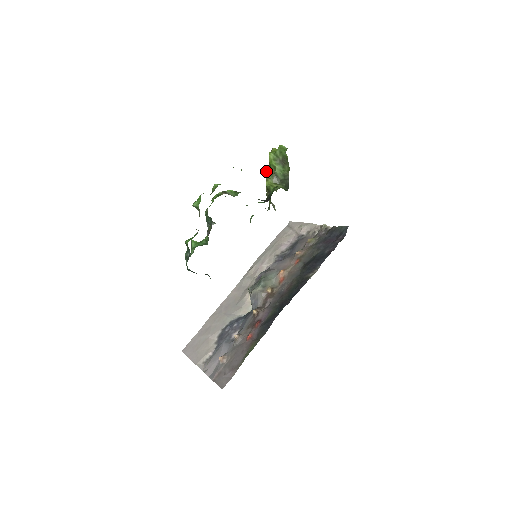
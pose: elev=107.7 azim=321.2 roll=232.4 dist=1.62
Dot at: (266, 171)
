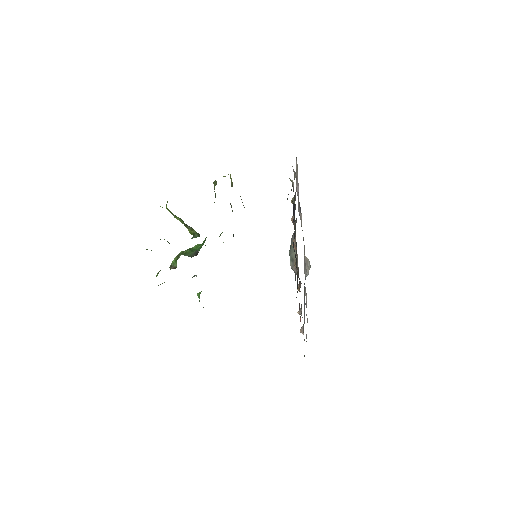
Dot at: occluded
